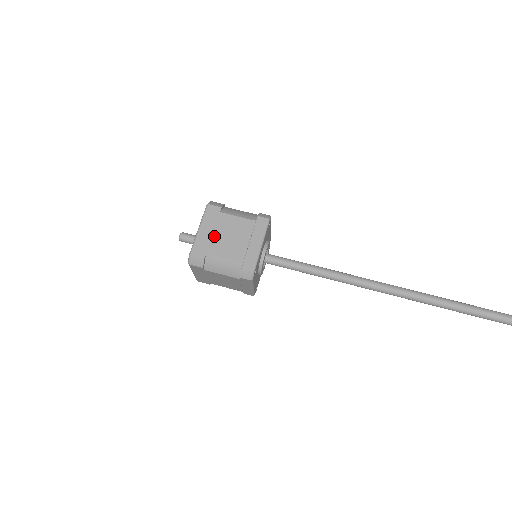
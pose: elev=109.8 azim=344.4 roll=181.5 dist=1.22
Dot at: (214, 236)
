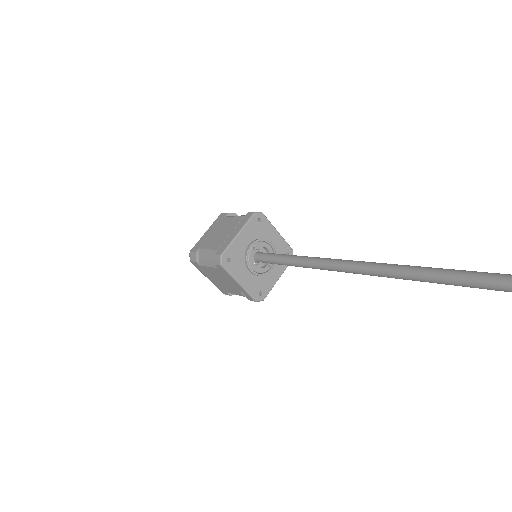
Dot at: (216, 282)
